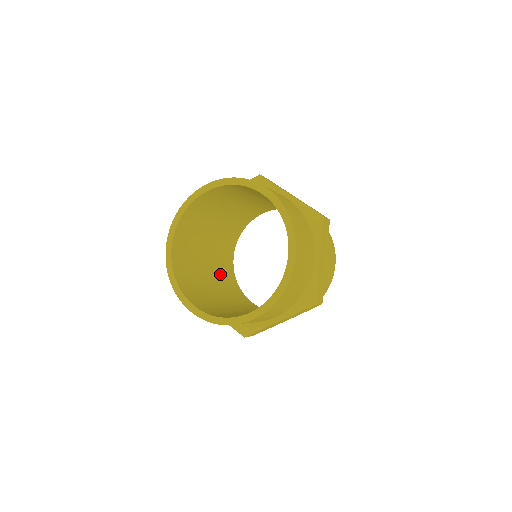
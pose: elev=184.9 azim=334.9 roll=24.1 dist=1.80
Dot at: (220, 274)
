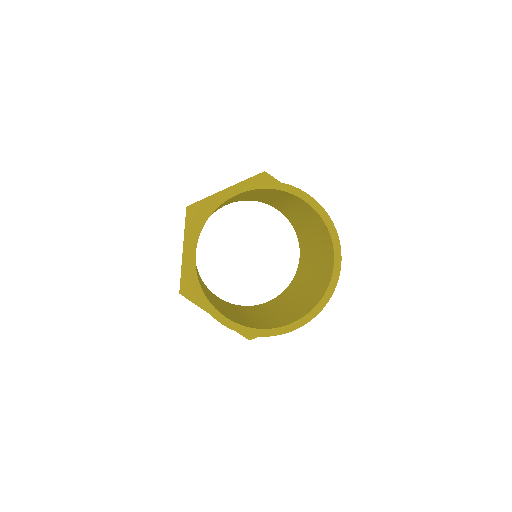
Dot at: occluded
